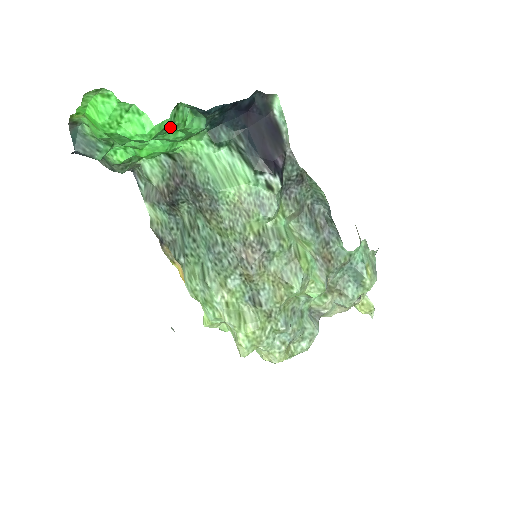
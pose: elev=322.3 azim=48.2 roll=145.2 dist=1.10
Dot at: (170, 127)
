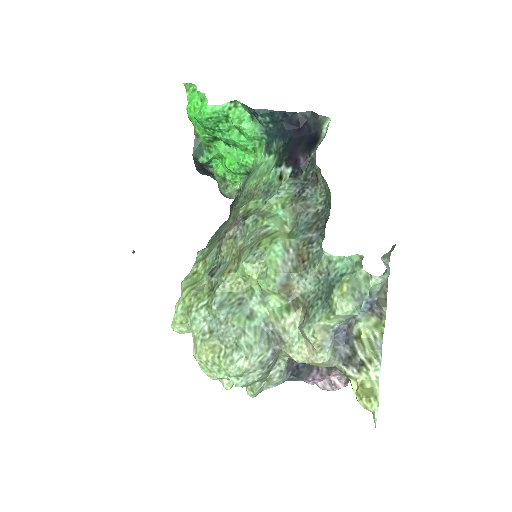
Dot at: (229, 122)
